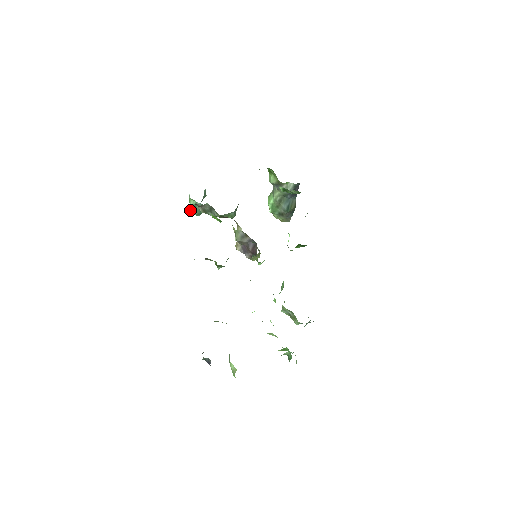
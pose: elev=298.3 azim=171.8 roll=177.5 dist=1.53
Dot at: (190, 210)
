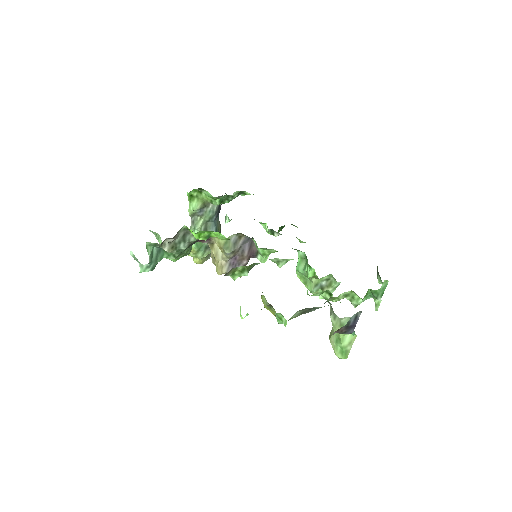
Dot at: occluded
